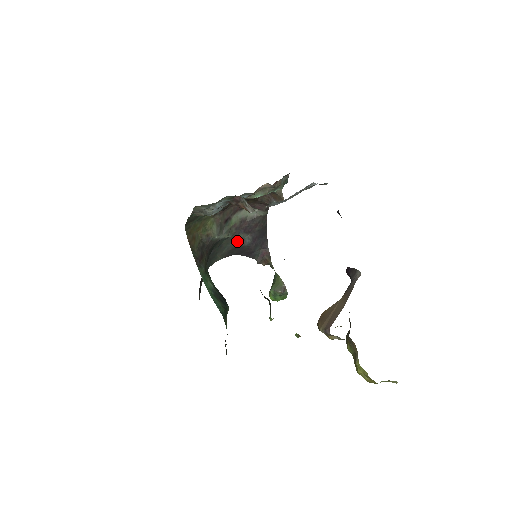
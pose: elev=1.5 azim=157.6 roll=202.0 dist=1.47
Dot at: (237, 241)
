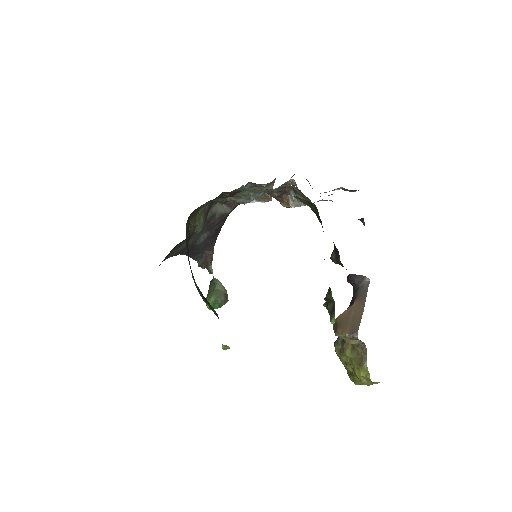
Dot at: (196, 238)
